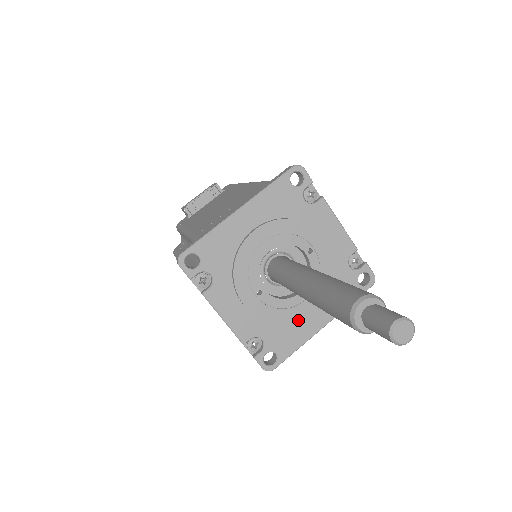
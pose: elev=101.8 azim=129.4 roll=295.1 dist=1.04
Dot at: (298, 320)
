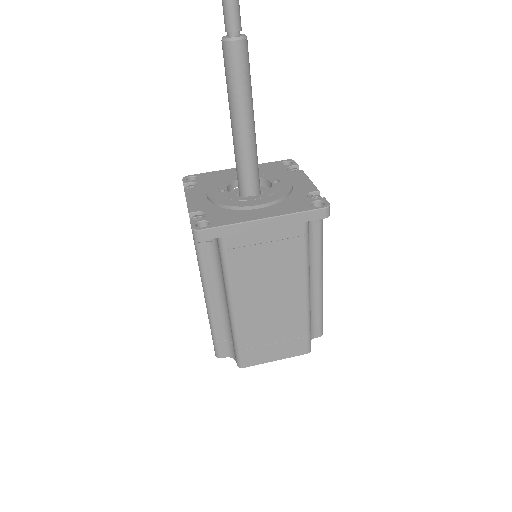
Dot at: (243, 211)
